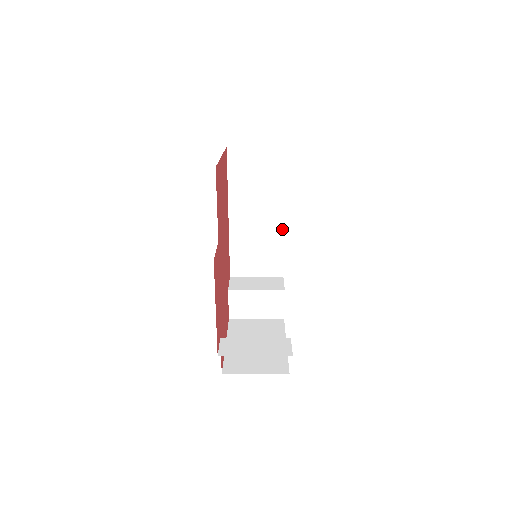
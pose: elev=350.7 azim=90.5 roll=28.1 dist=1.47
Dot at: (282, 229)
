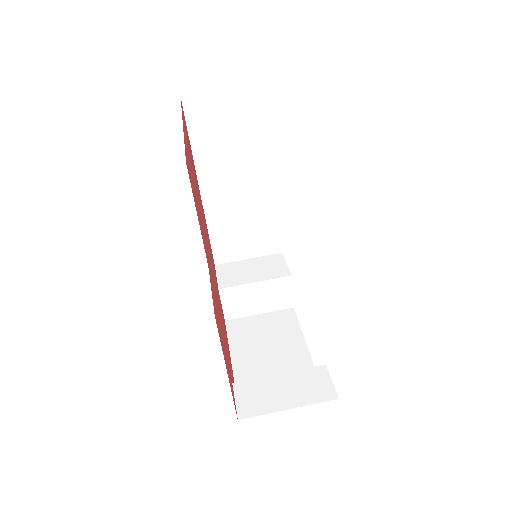
Dot at: (274, 196)
